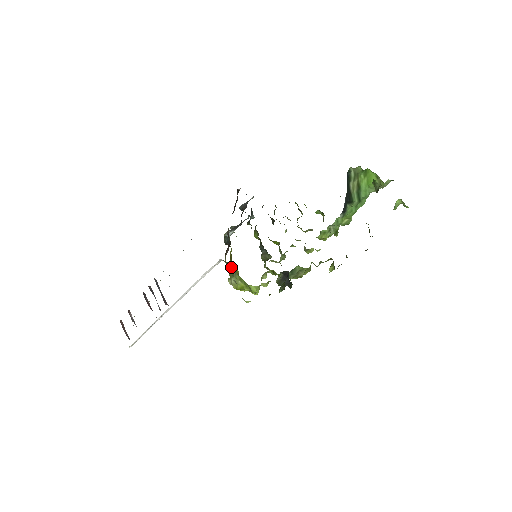
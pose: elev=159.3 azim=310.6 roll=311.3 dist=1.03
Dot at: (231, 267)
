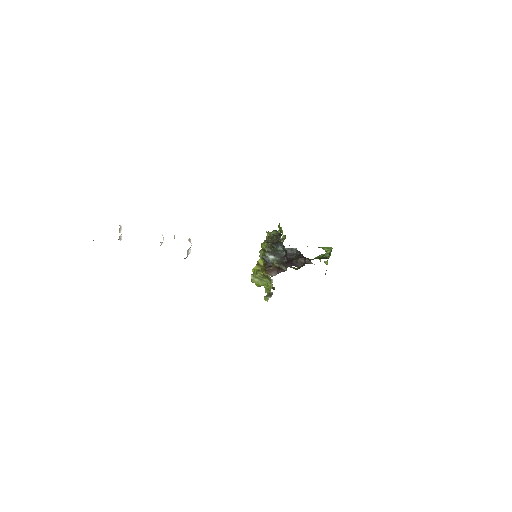
Dot at: (266, 278)
